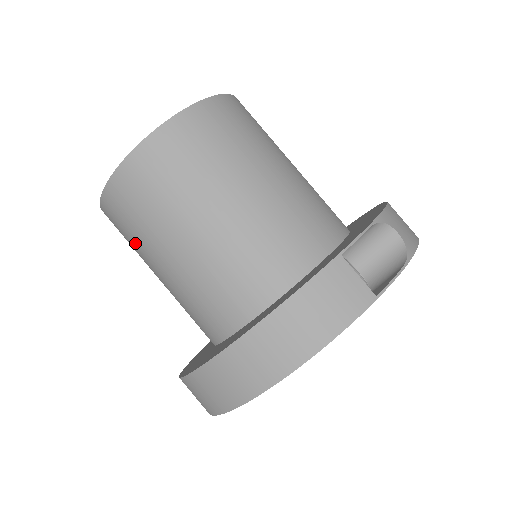
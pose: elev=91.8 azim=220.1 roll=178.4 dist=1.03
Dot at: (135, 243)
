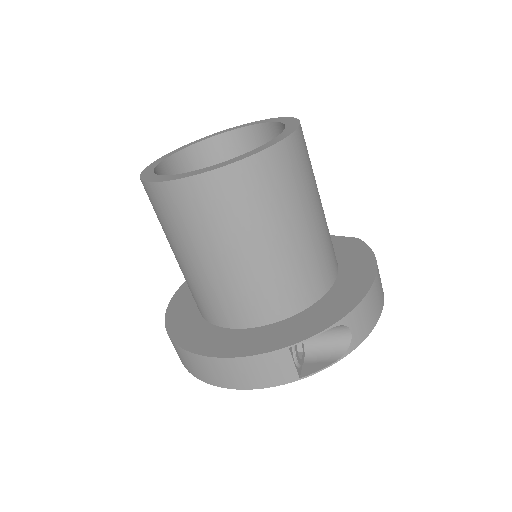
Dot at: occluded
